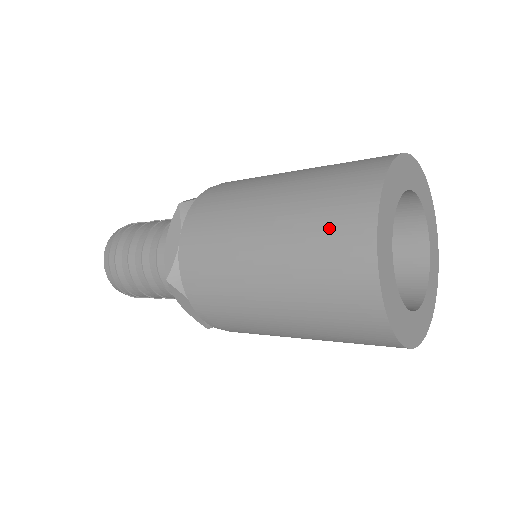
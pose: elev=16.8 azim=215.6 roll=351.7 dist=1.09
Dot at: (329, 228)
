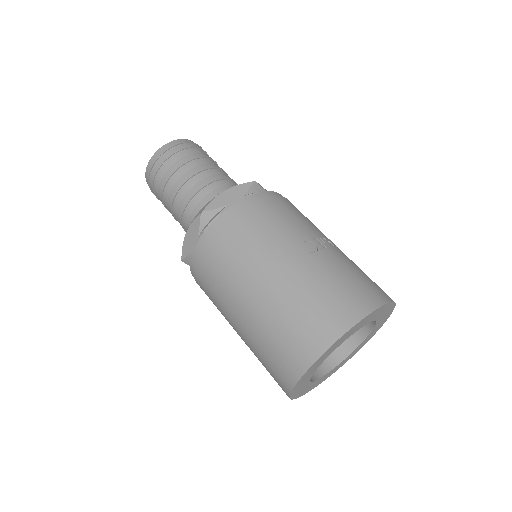
Dot at: (276, 352)
